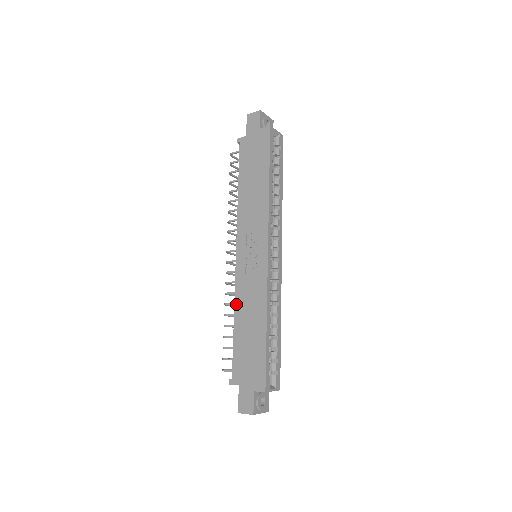
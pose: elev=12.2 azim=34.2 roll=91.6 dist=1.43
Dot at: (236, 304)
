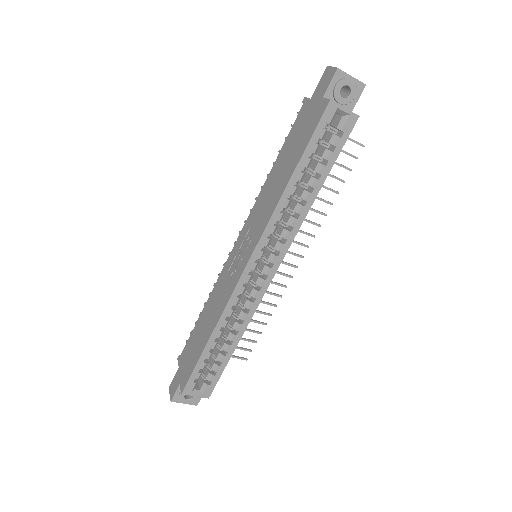
Dot at: (211, 294)
